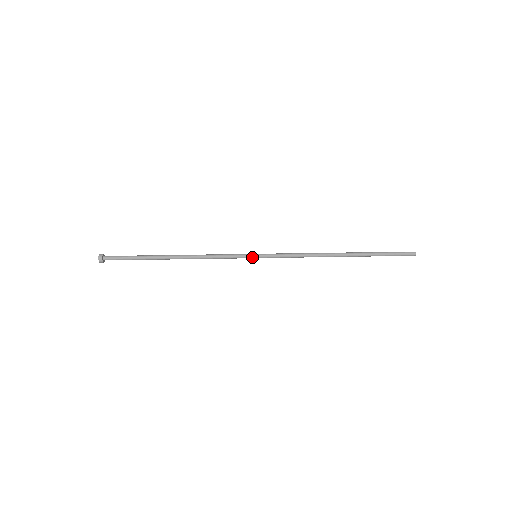
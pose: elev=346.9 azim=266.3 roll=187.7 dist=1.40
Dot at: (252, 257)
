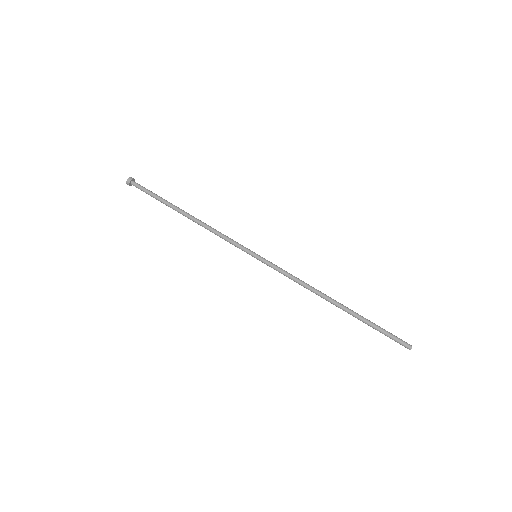
Dot at: occluded
